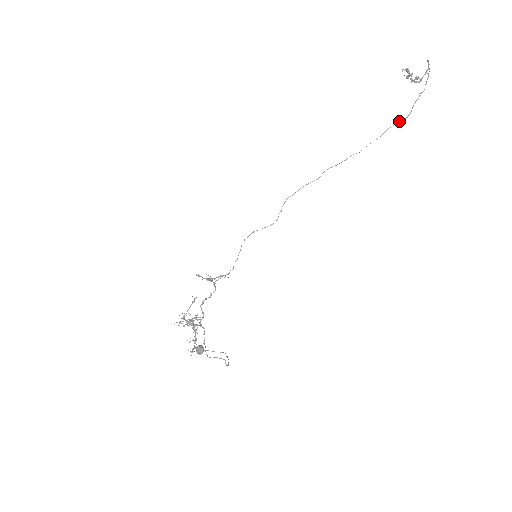
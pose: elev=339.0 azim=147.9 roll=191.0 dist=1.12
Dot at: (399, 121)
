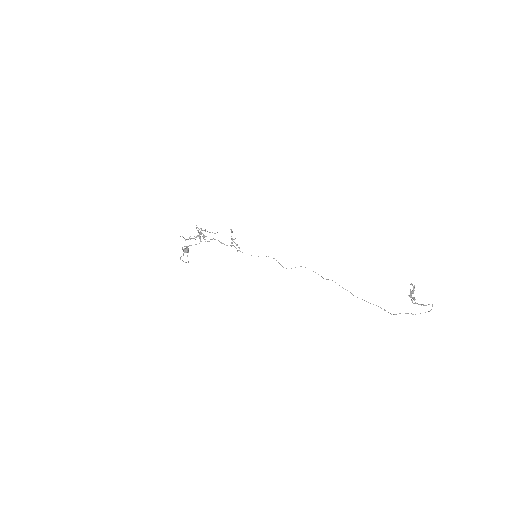
Dot at: occluded
